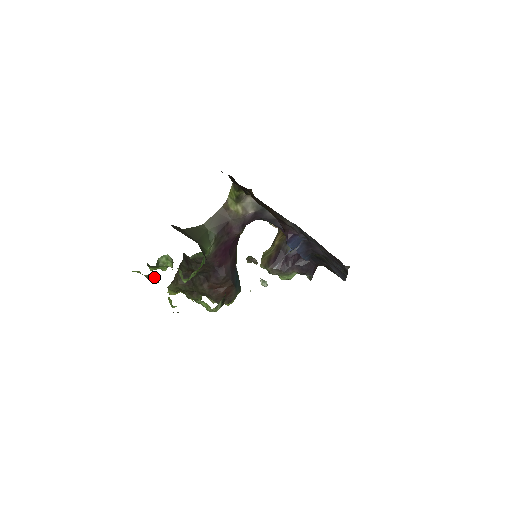
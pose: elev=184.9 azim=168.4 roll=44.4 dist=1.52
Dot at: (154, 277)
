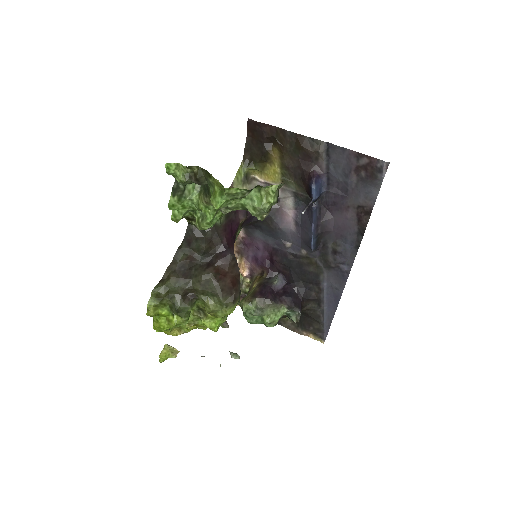
Dot at: (199, 168)
